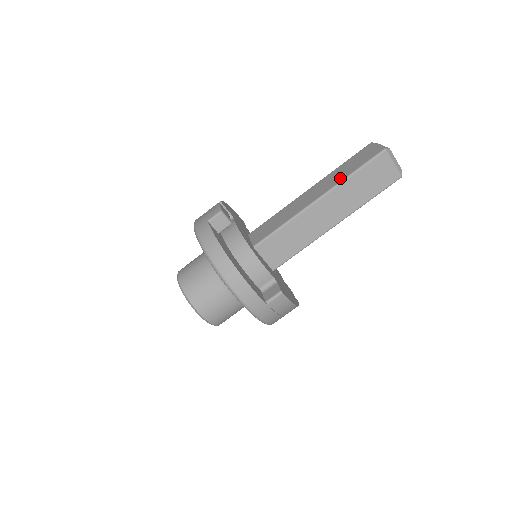
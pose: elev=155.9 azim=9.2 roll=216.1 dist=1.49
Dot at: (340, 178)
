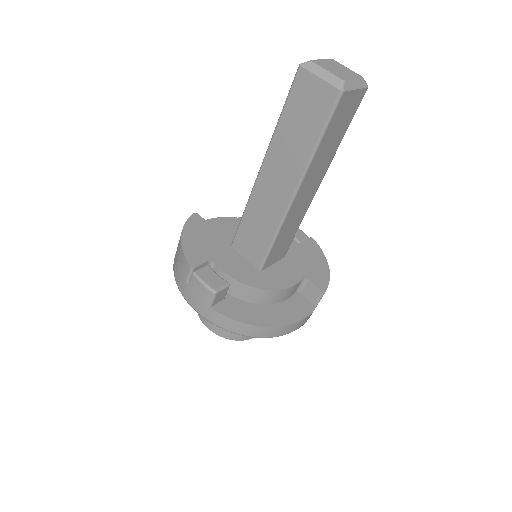
Dot at: (302, 156)
